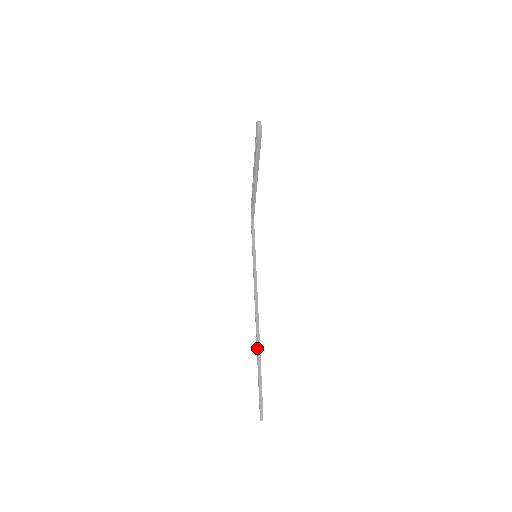
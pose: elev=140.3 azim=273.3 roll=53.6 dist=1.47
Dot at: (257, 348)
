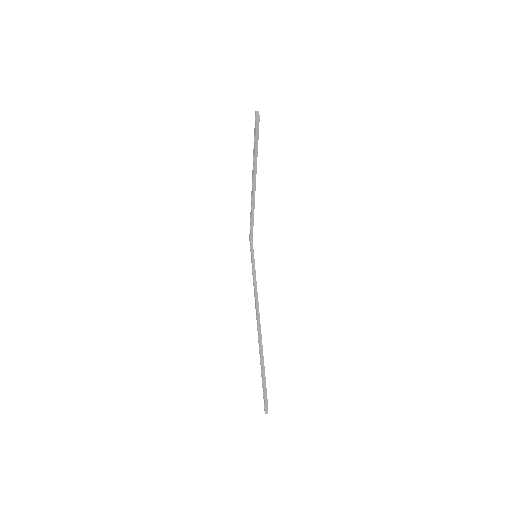
Dot at: (259, 344)
